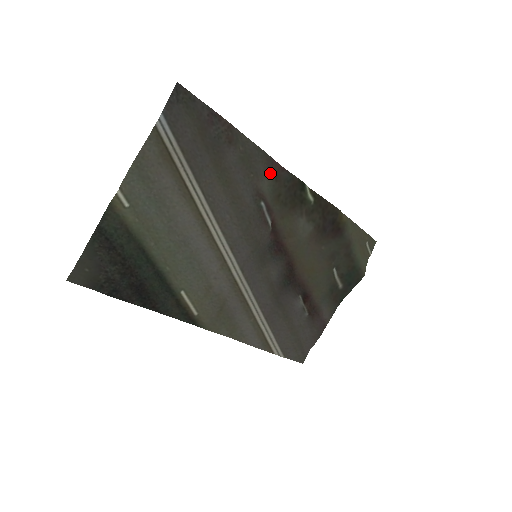
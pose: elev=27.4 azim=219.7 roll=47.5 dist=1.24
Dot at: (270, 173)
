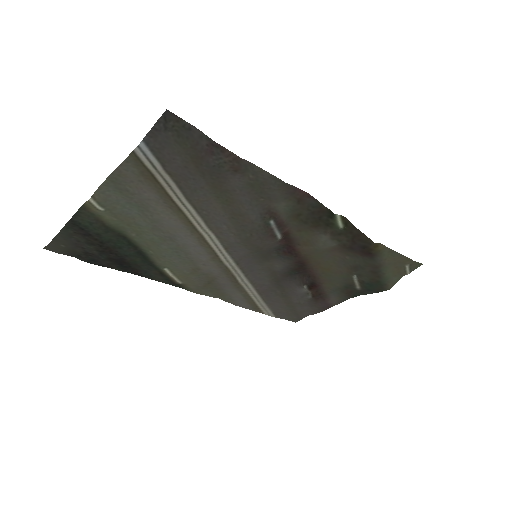
Dot at: (291, 197)
